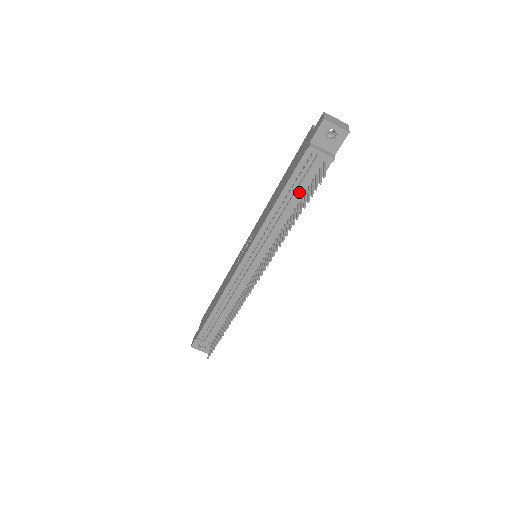
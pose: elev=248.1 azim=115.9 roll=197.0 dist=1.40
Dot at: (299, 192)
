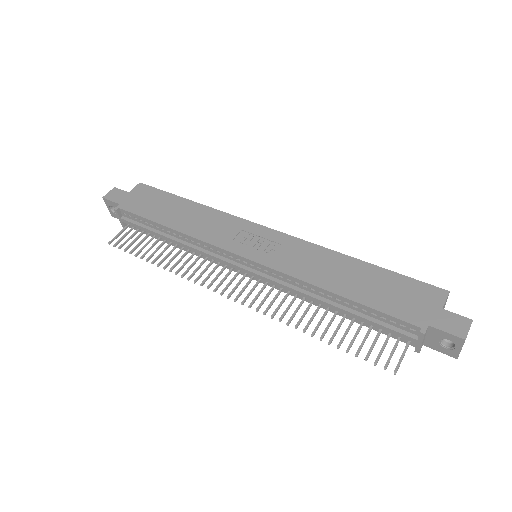
Dot at: (361, 319)
